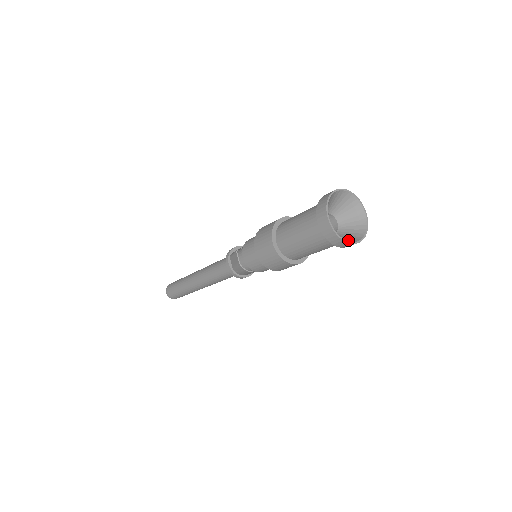
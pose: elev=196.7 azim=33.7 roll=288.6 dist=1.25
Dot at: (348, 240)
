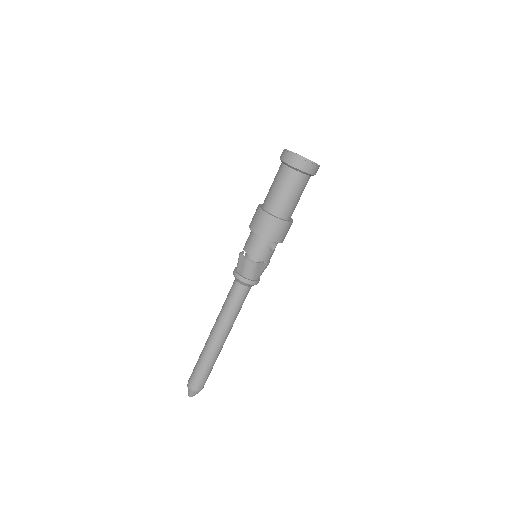
Dot at: (310, 166)
